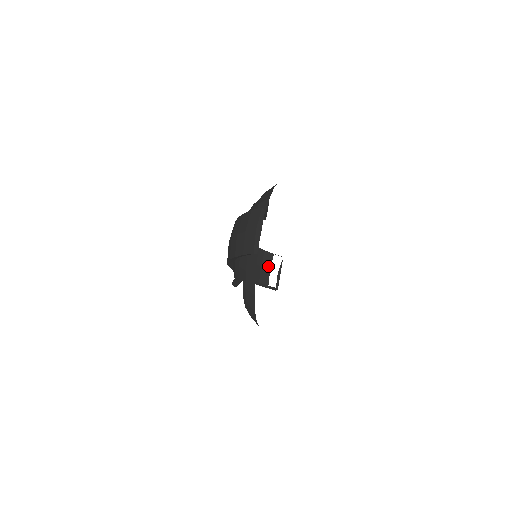
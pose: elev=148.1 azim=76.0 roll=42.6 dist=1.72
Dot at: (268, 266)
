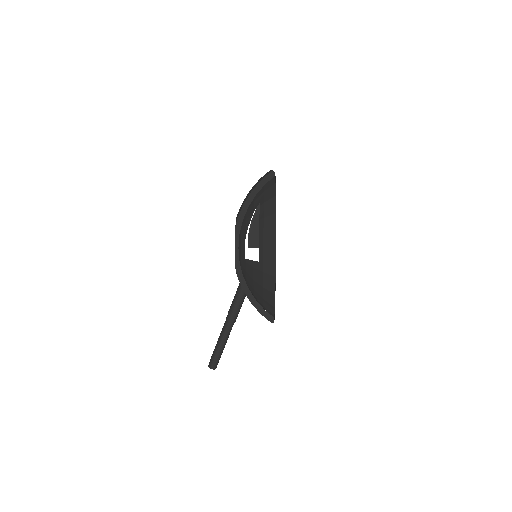
Dot at: occluded
